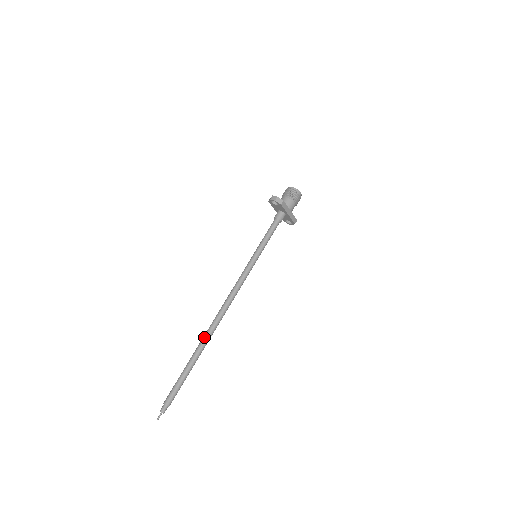
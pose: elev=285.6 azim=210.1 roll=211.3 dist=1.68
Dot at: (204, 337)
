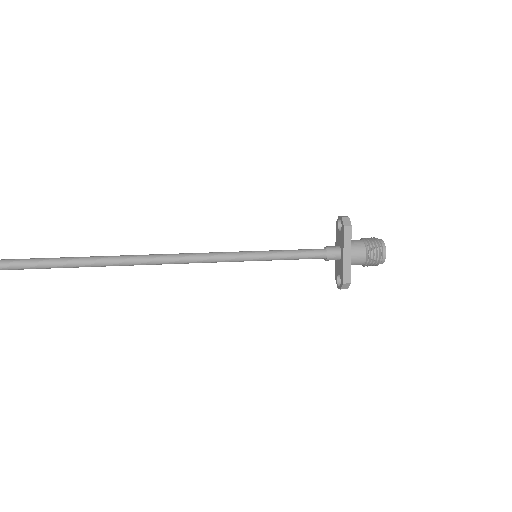
Dot at: occluded
